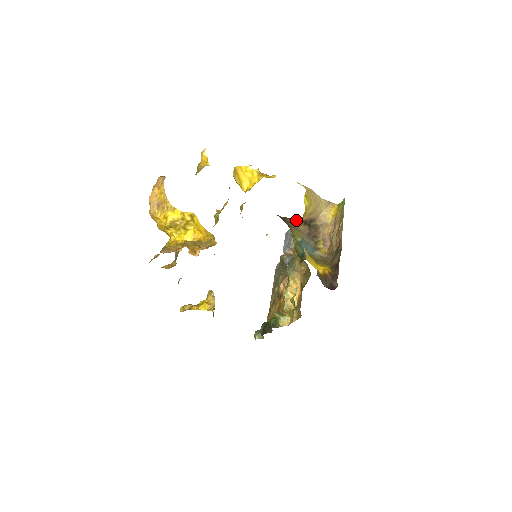
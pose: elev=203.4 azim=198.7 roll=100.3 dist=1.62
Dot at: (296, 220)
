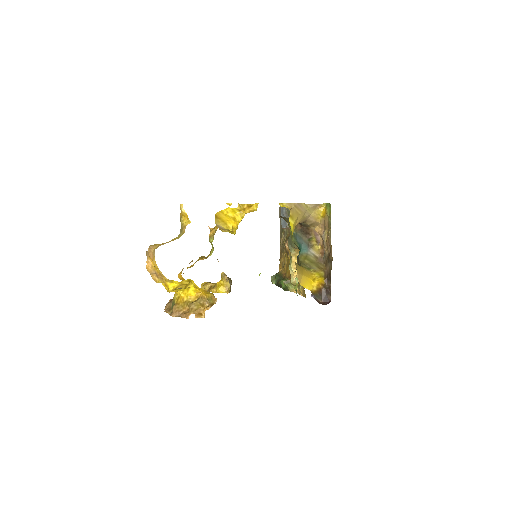
Dot at: occluded
